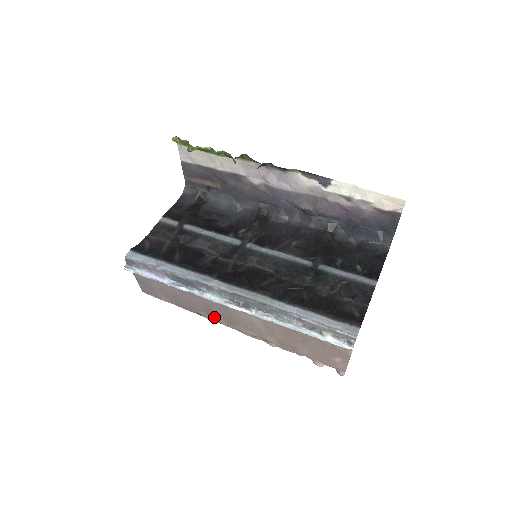
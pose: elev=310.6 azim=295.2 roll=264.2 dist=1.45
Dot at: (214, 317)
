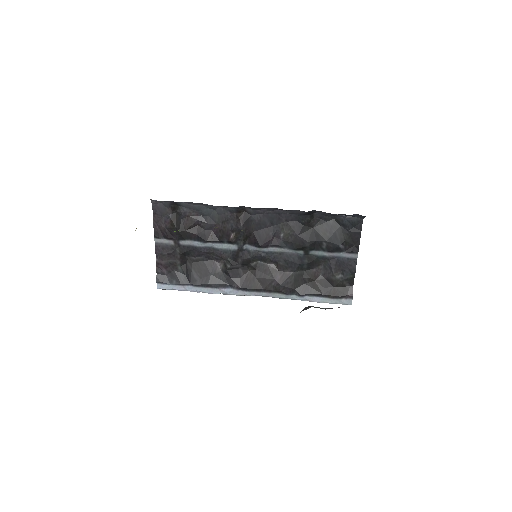
Dot at: occluded
